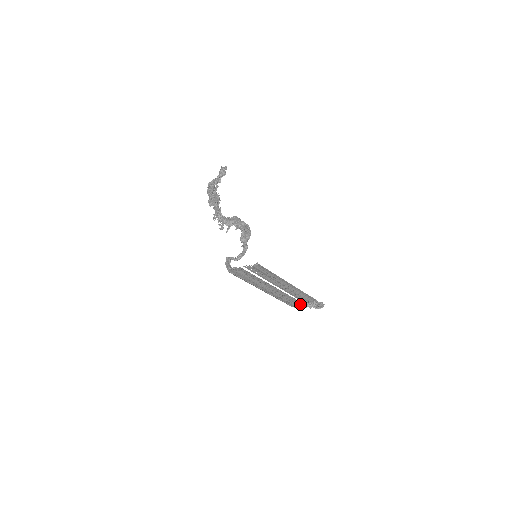
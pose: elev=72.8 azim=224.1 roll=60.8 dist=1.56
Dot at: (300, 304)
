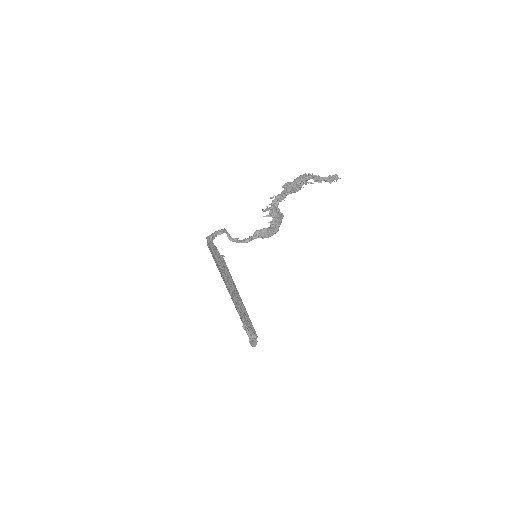
Dot at: occluded
